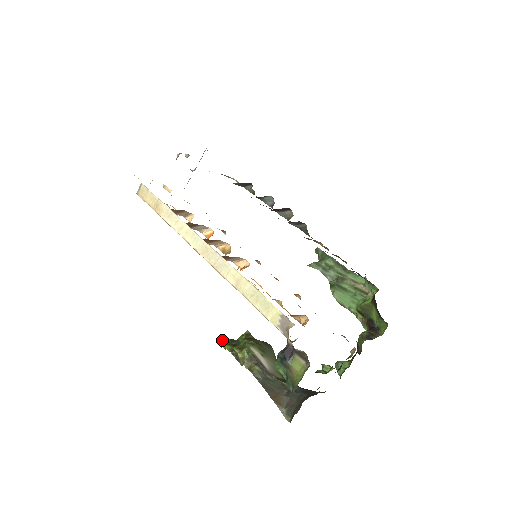
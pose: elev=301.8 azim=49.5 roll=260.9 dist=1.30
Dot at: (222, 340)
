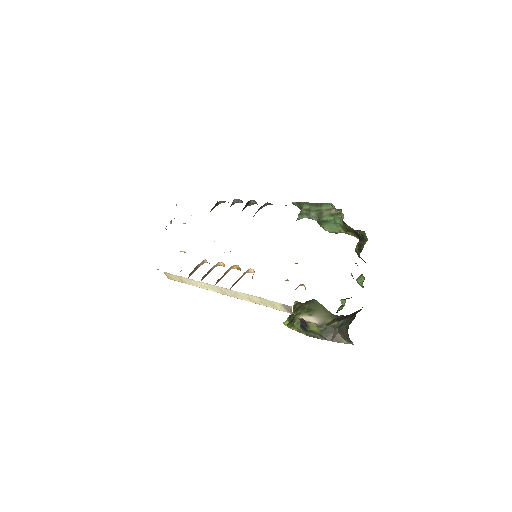
Dot at: (284, 322)
